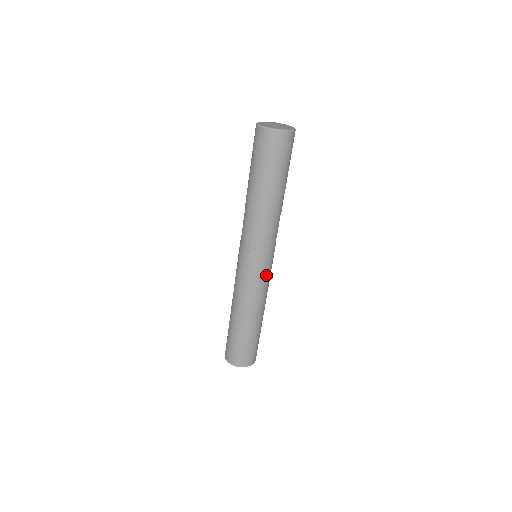
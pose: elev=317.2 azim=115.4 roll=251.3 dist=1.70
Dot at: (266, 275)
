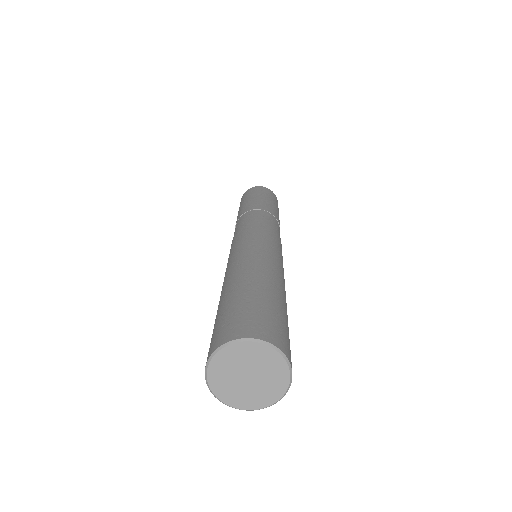
Dot at: occluded
